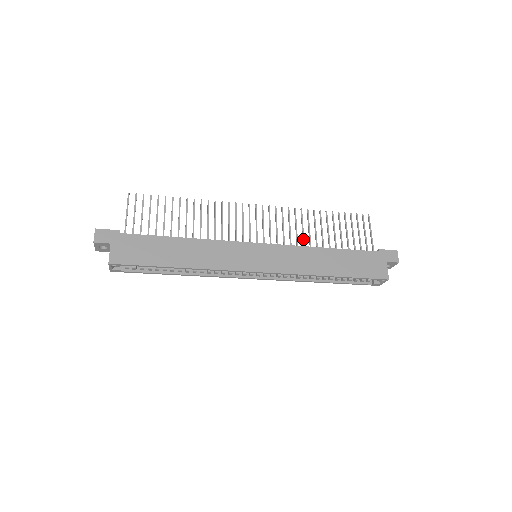
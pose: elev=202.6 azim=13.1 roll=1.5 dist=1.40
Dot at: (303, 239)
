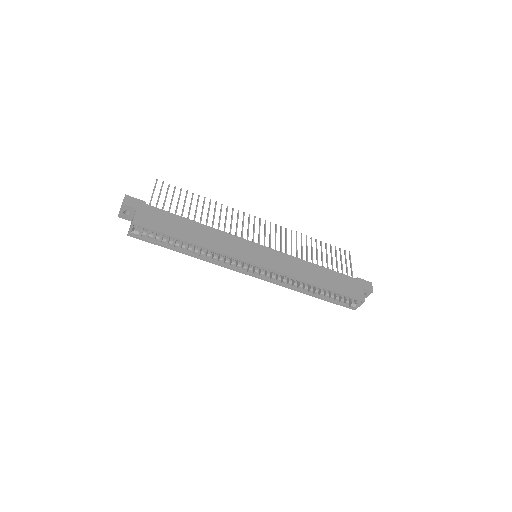
Dot at: (296, 253)
